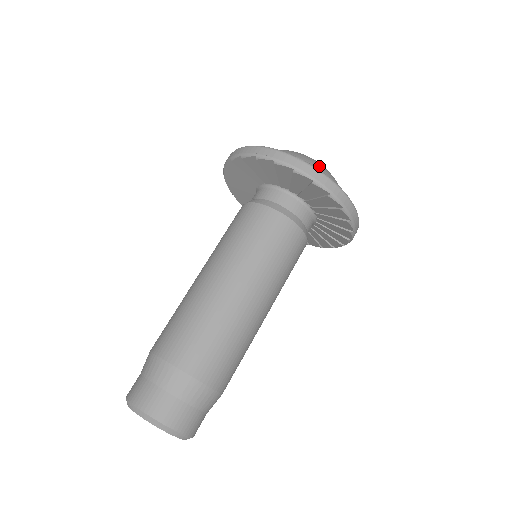
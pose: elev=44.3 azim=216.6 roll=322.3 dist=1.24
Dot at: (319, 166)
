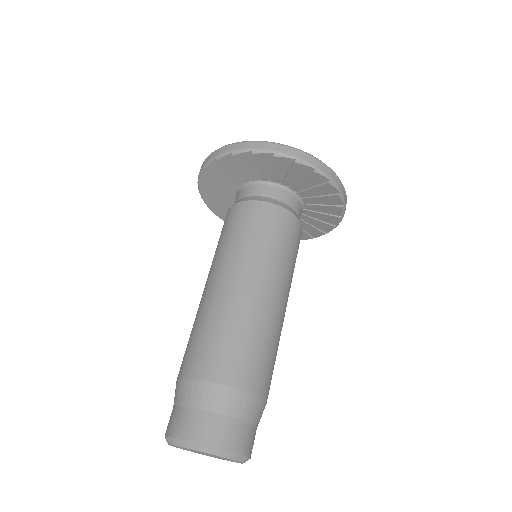
Dot at: occluded
